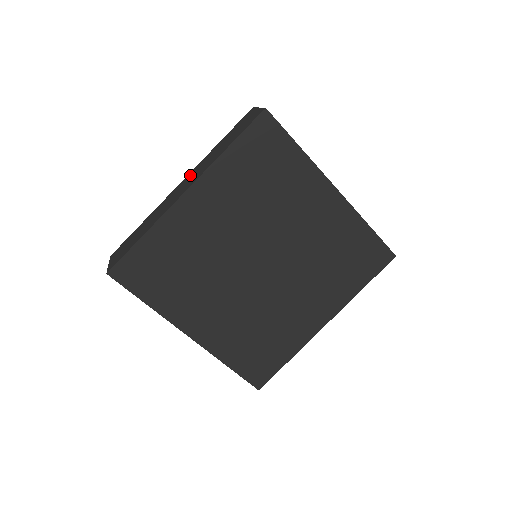
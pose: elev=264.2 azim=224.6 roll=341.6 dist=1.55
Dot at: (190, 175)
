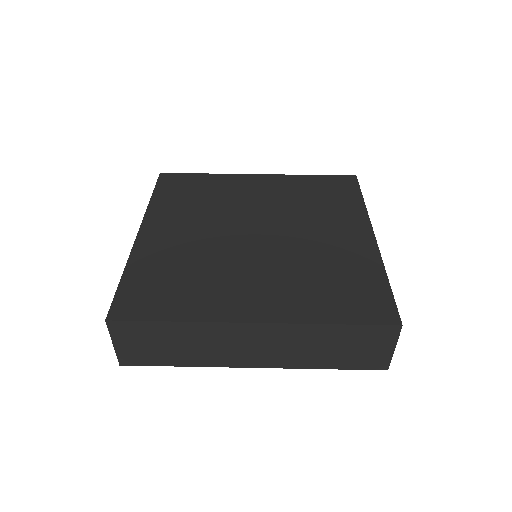
Dot at: occluded
